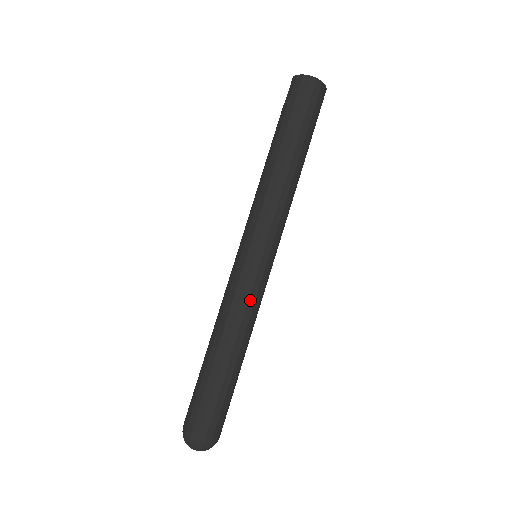
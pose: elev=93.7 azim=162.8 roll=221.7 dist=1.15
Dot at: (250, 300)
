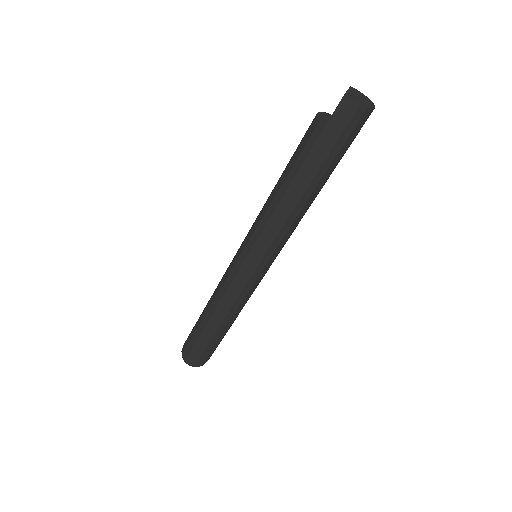
Dot at: (251, 294)
